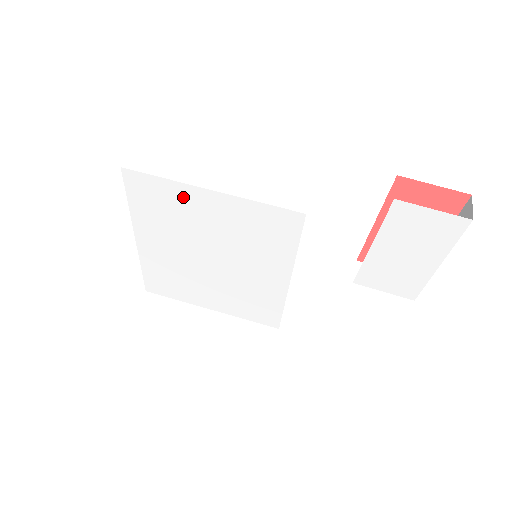
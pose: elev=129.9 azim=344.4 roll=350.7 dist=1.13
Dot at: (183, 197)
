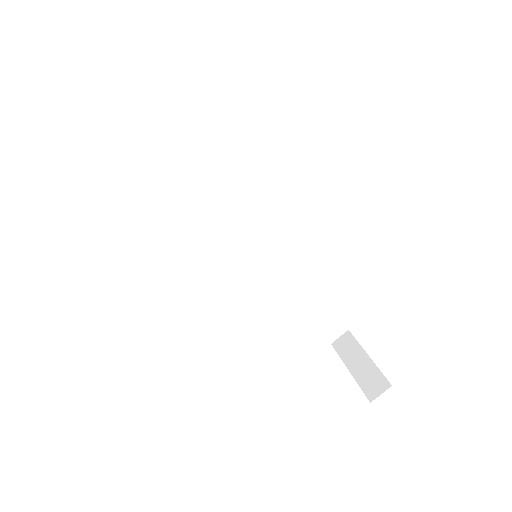
Dot at: occluded
